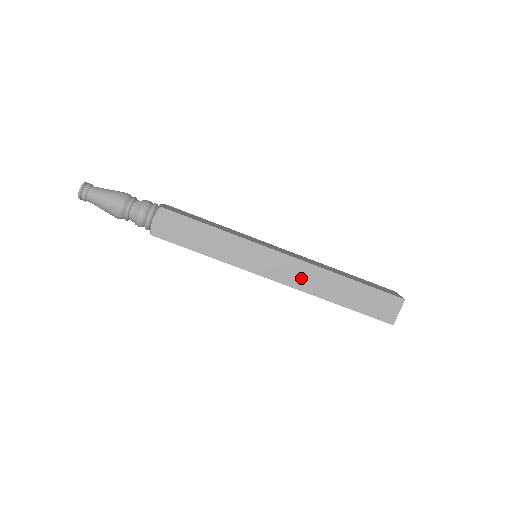
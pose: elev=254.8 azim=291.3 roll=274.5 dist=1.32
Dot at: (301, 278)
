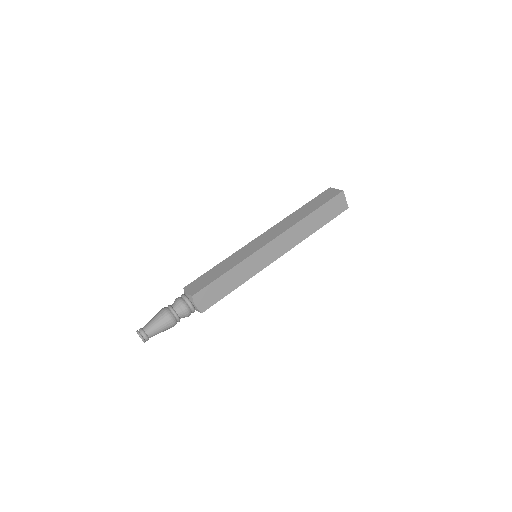
Dot at: (281, 229)
